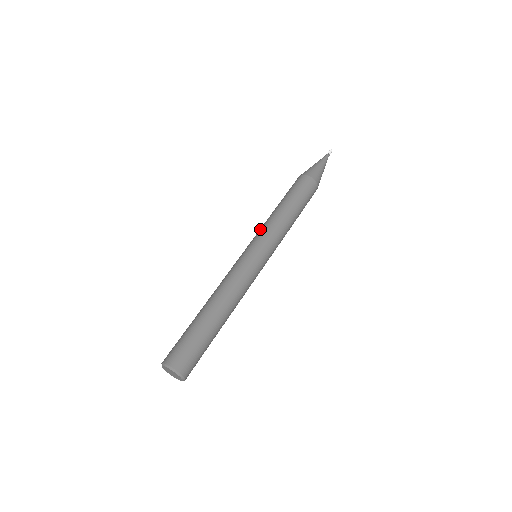
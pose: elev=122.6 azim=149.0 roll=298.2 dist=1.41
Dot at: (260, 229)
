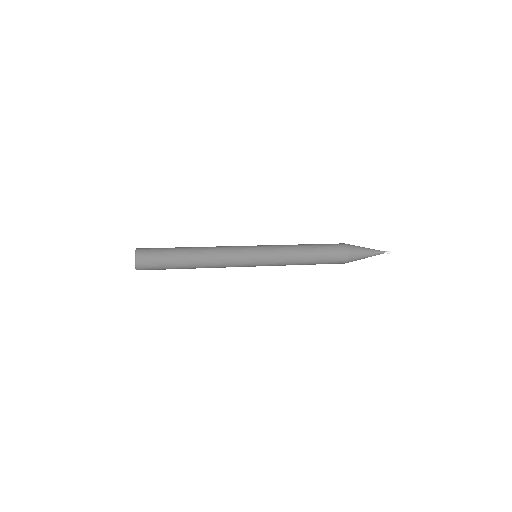
Dot at: occluded
